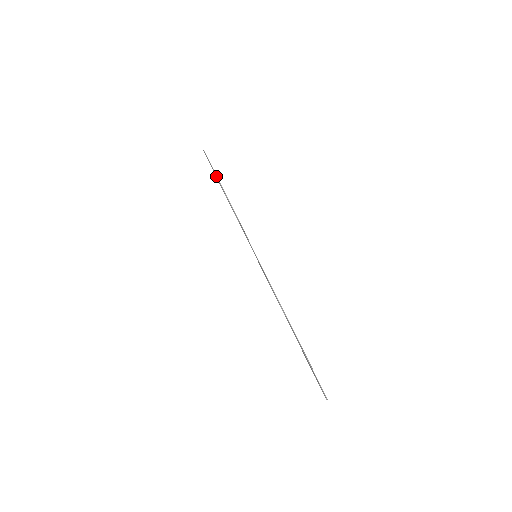
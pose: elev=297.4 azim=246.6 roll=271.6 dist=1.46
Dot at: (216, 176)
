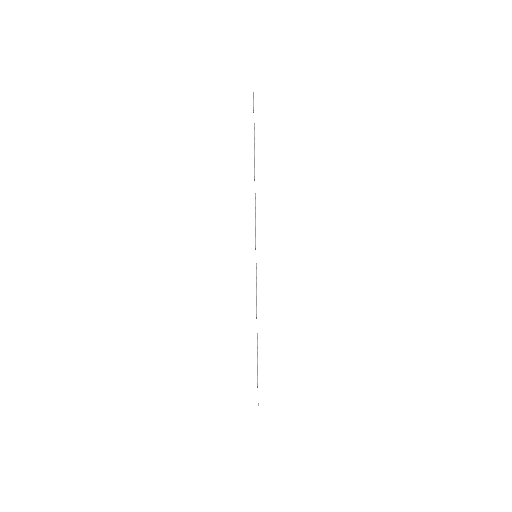
Dot at: (254, 139)
